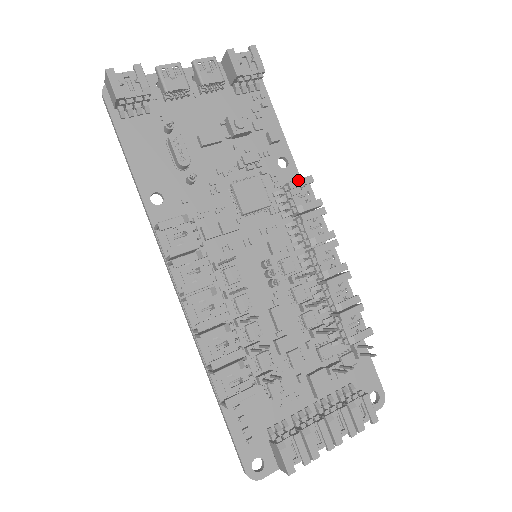
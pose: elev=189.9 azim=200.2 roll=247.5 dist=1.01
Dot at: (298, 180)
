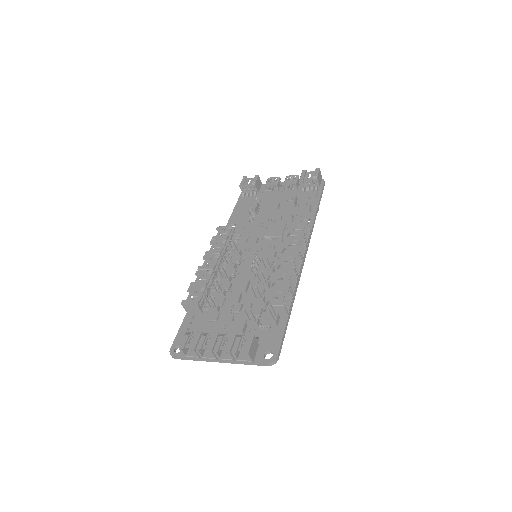
Dot at: (298, 222)
